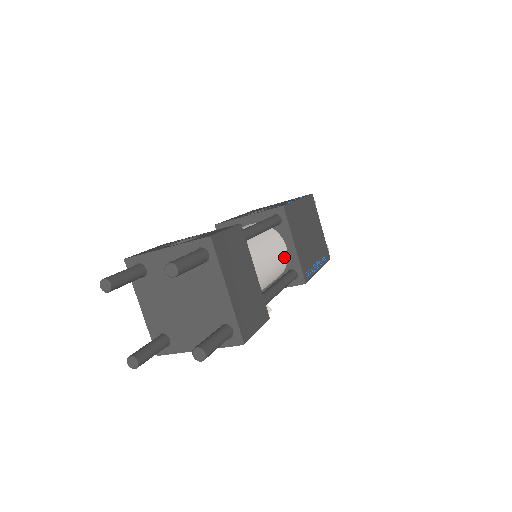
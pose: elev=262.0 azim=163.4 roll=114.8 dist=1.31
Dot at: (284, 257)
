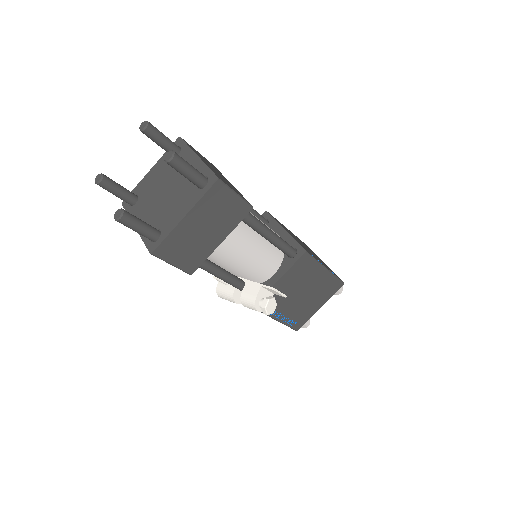
Dot at: occluded
